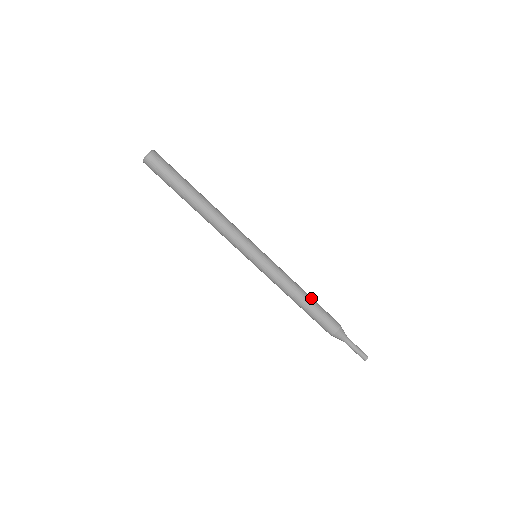
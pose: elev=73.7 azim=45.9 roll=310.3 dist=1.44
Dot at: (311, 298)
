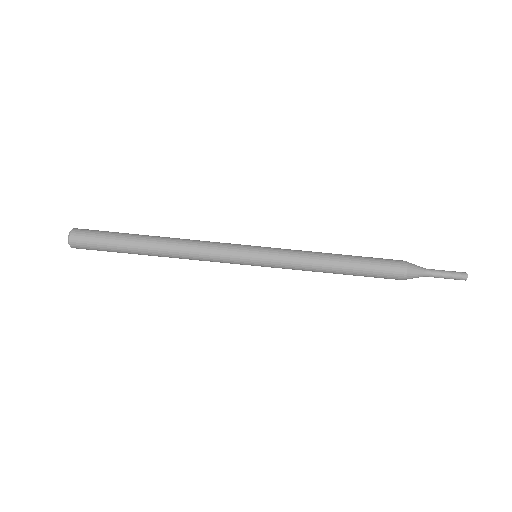
Dot at: occluded
